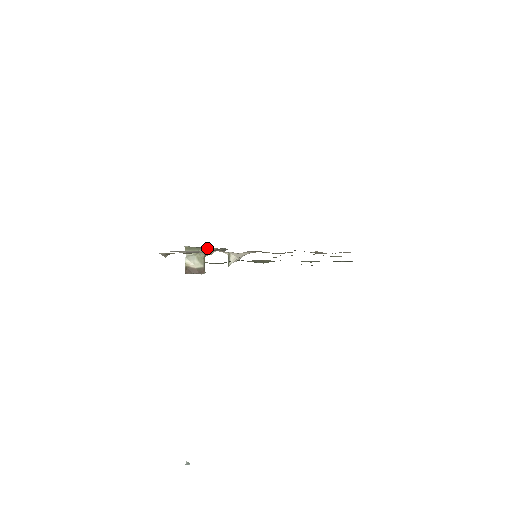
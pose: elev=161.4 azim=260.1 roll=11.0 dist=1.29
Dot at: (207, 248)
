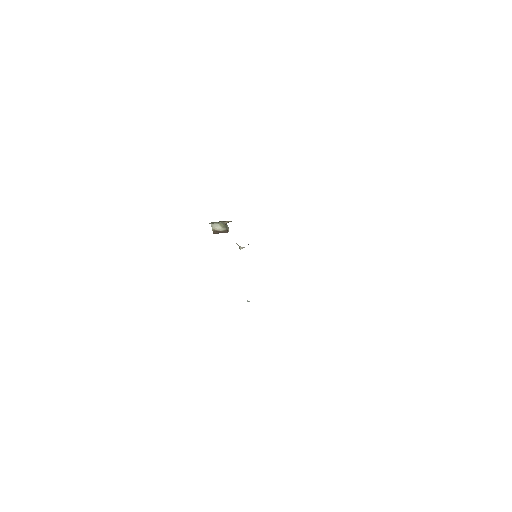
Dot at: (225, 221)
